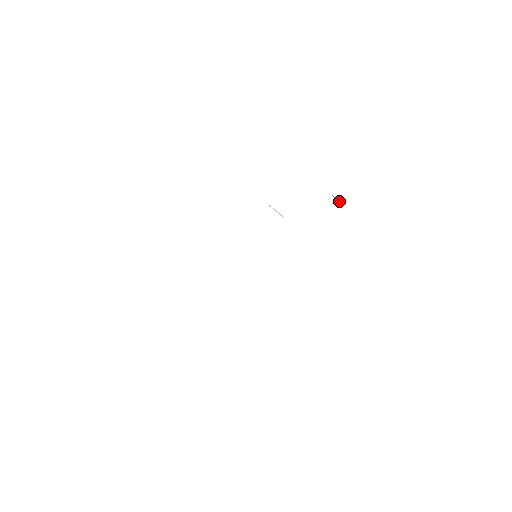
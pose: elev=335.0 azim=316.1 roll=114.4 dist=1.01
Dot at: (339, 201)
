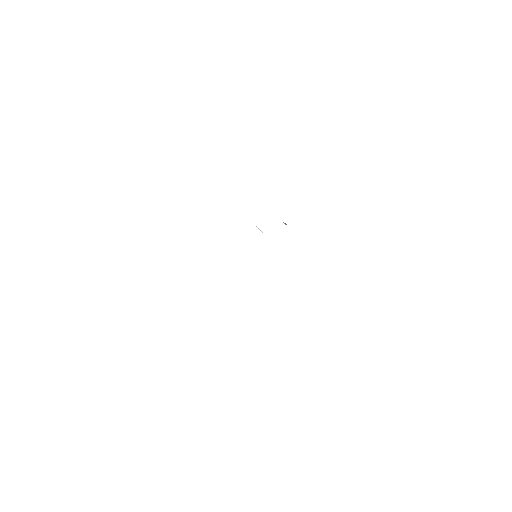
Dot at: occluded
